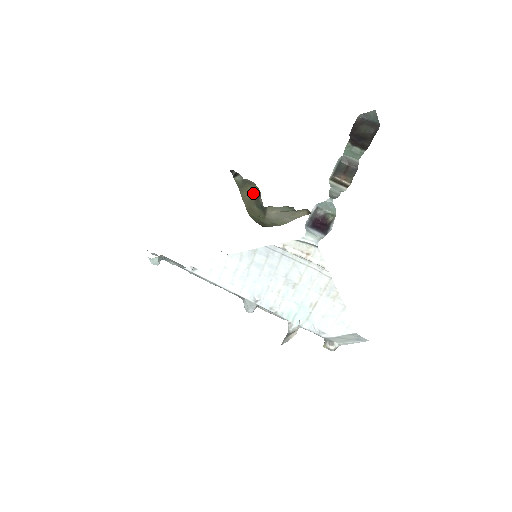
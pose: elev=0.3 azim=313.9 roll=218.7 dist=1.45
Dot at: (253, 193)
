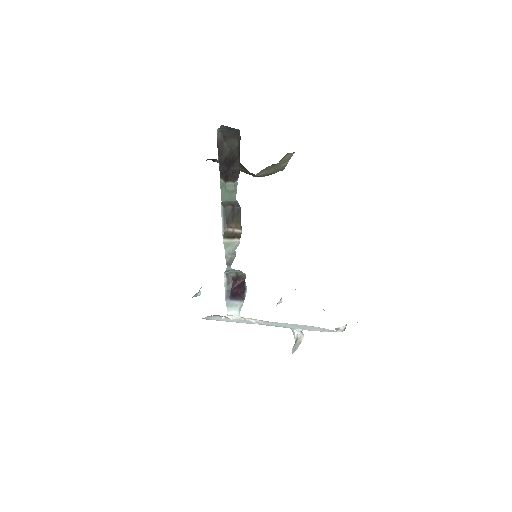
Dot at: occluded
